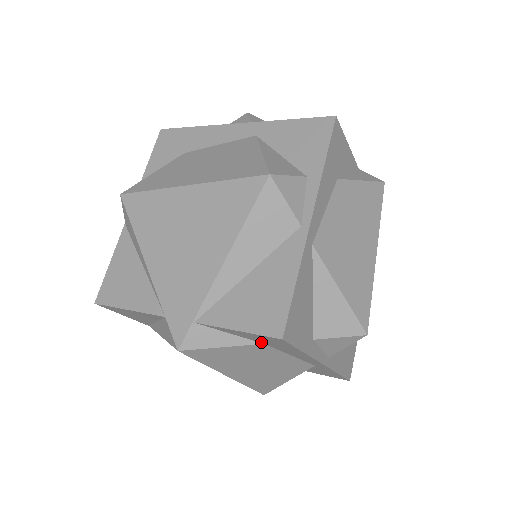
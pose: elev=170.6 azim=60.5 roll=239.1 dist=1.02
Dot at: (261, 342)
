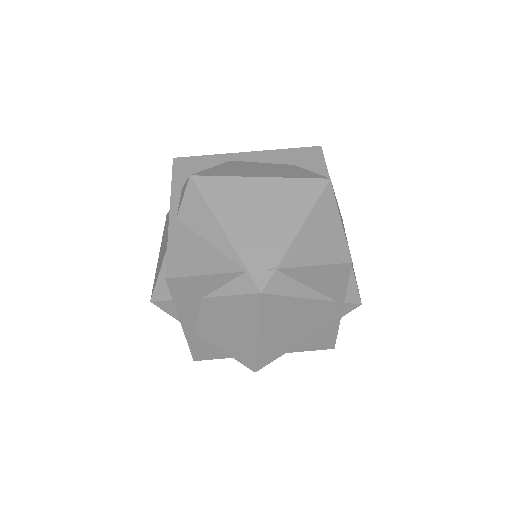
Dot at: occluded
